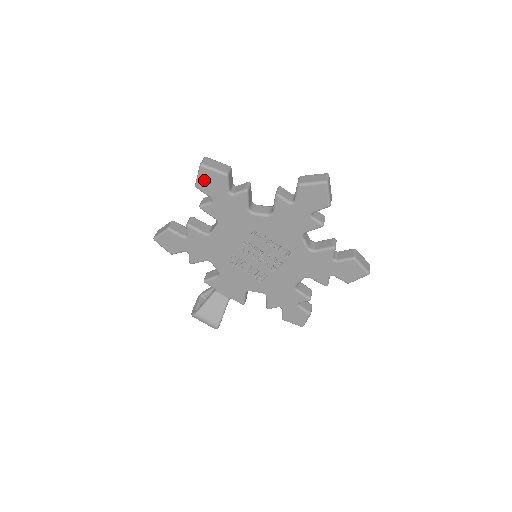
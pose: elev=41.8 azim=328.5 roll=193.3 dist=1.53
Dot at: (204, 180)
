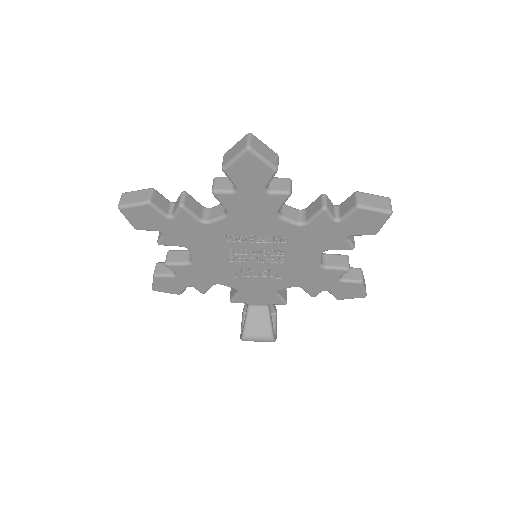
Dot at: (135, 220)
